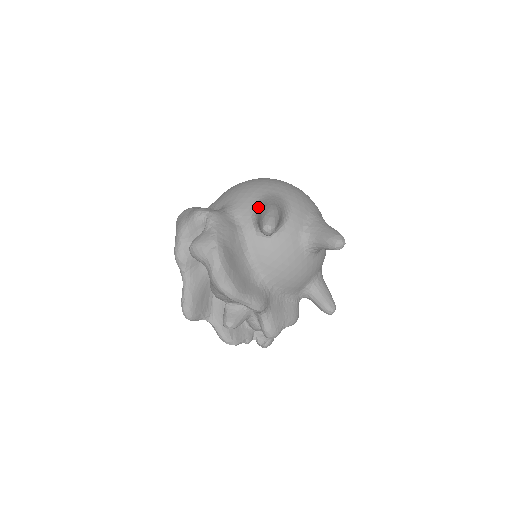
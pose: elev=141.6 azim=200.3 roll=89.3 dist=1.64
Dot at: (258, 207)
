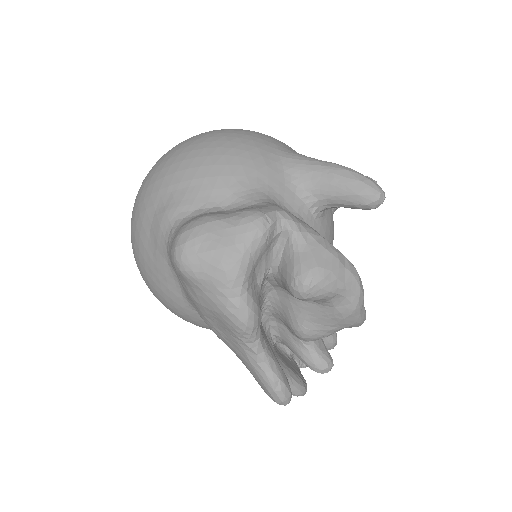
Dot at: (300, 175)
